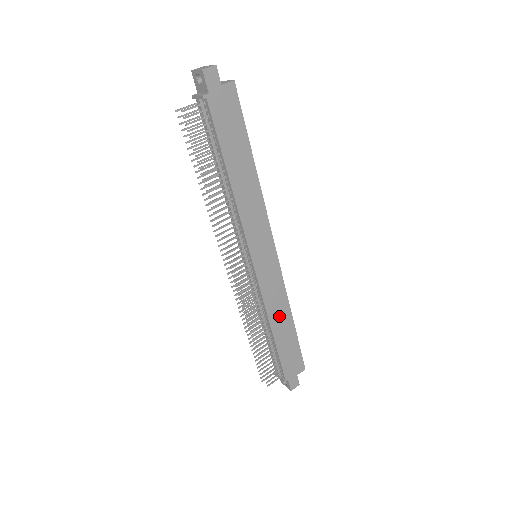
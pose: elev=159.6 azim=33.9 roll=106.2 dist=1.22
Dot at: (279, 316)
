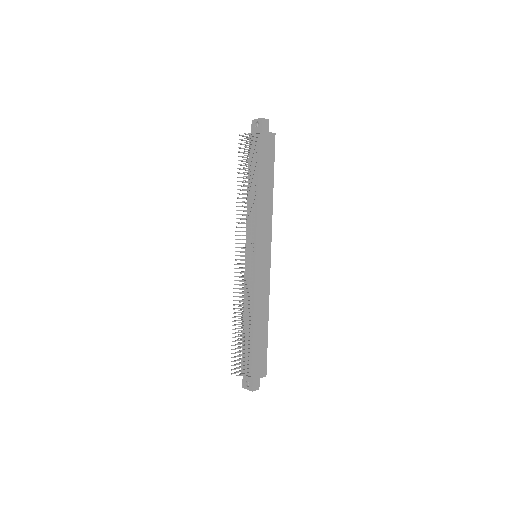
Dot at: (260, 312)
